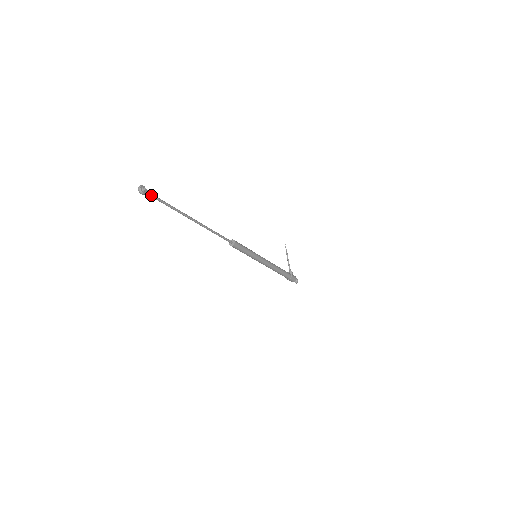
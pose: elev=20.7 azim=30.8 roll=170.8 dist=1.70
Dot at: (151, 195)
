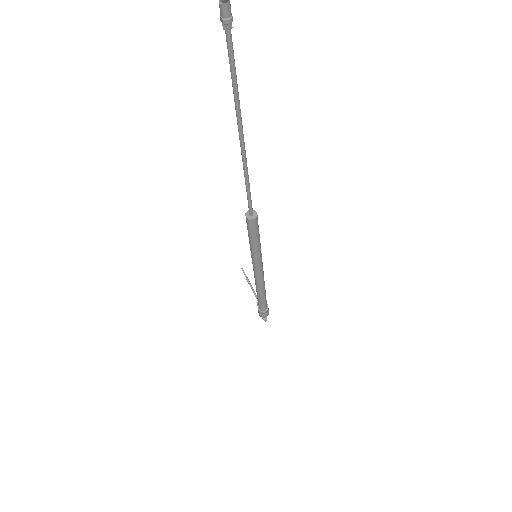
Dot at: (230, 12)
